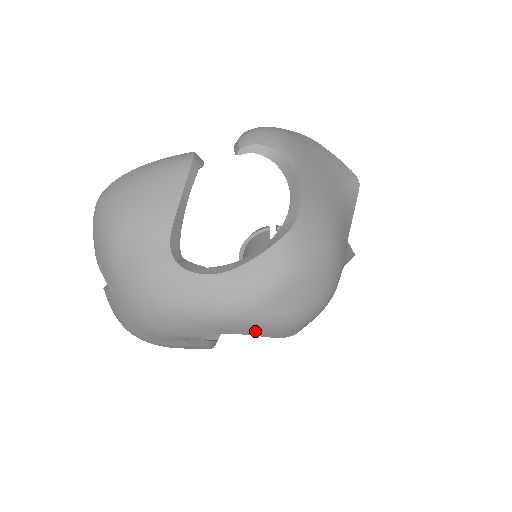
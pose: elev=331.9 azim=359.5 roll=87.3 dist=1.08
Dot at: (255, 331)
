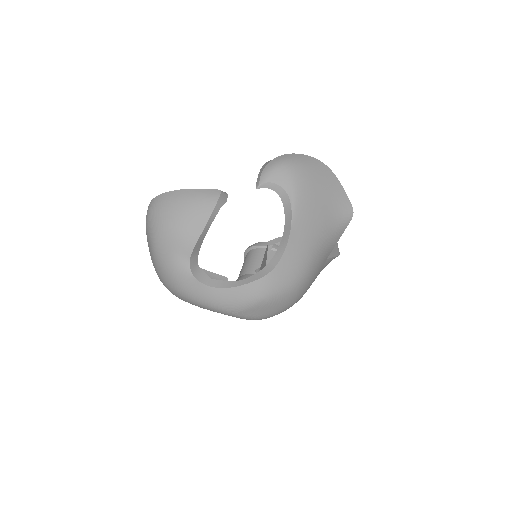
Dot at: occluded
